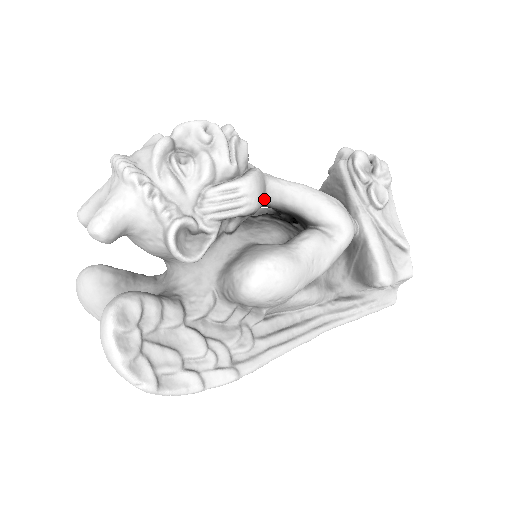
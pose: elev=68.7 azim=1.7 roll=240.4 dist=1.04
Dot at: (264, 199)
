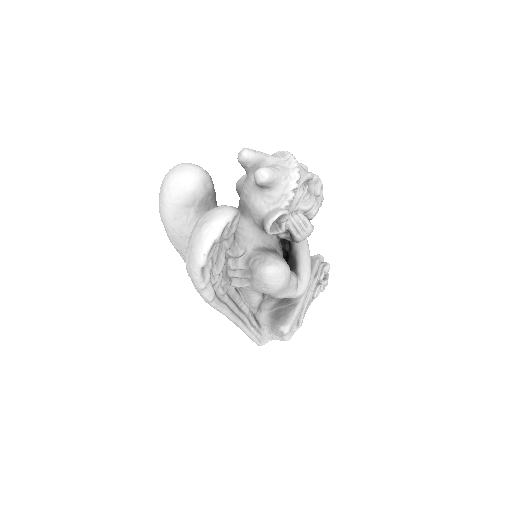
Dot at: occluded
